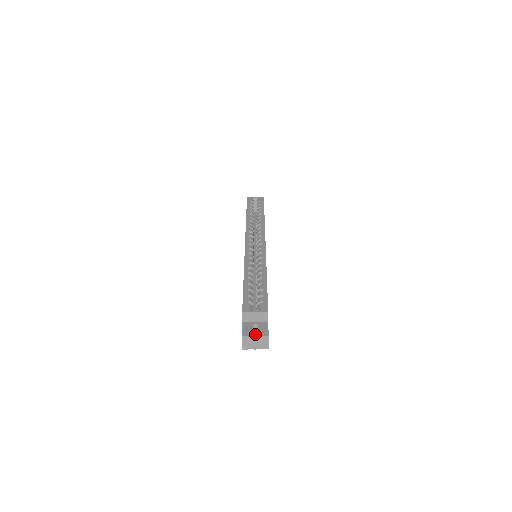
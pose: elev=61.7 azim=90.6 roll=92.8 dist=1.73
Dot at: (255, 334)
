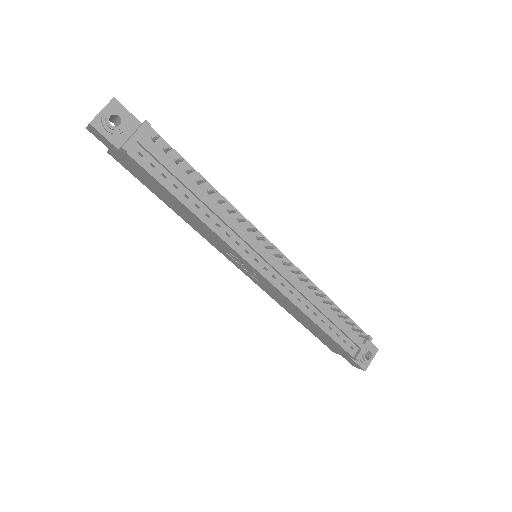
Dot at: occluded
